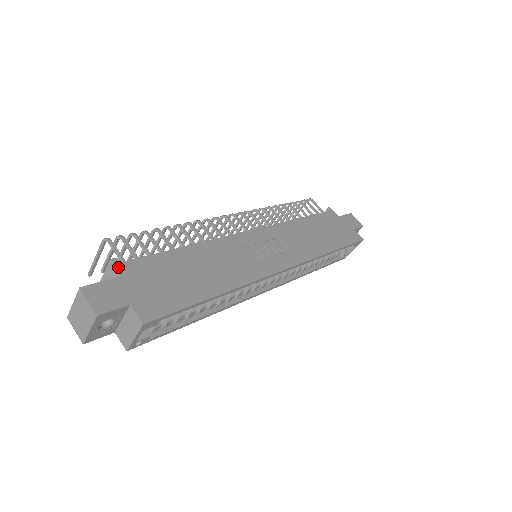
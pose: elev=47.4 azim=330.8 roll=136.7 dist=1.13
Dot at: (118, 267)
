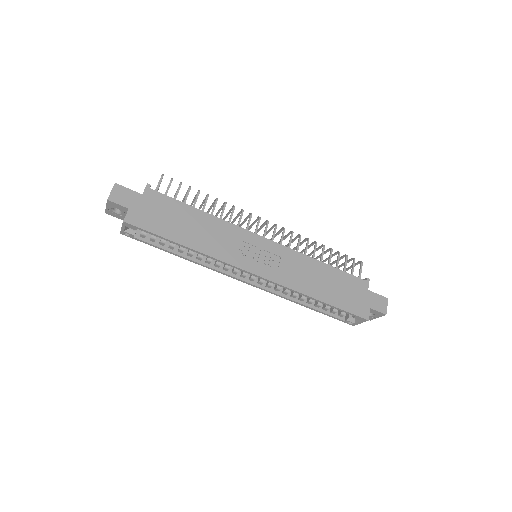
Dot at: (146, 189)
